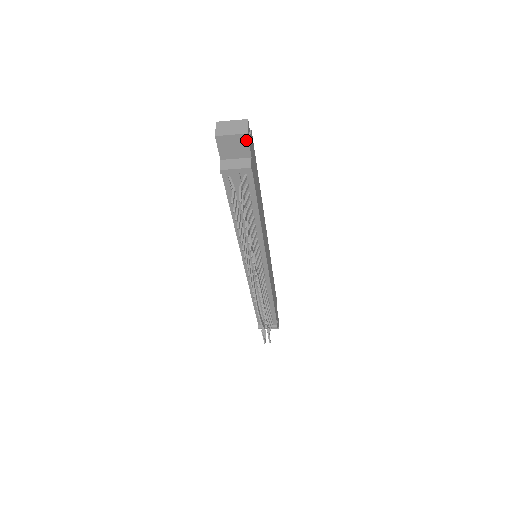
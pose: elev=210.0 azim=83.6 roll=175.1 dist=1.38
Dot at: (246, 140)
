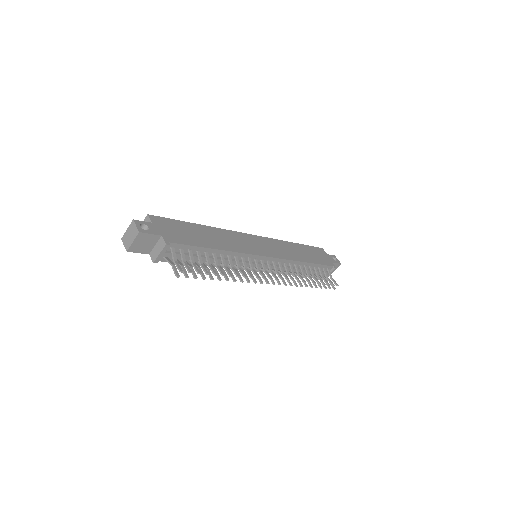
Dot at: (144, 235)
